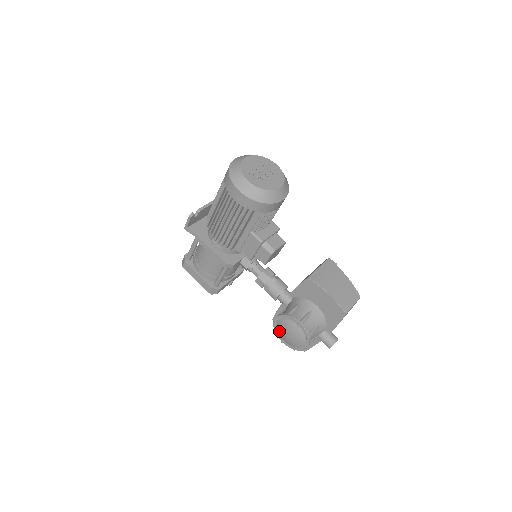
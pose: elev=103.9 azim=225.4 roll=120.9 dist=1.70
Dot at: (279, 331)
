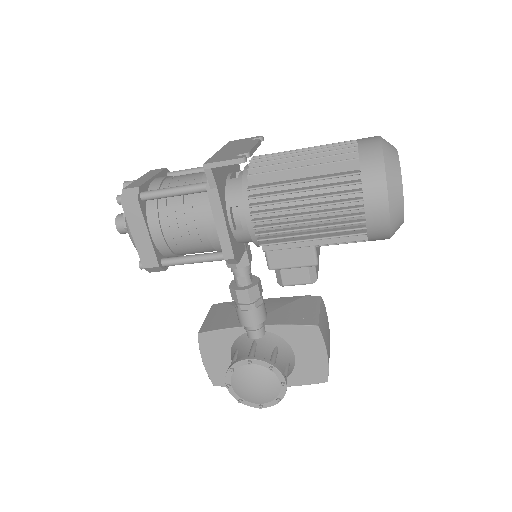
Dot at: (239, 375)
